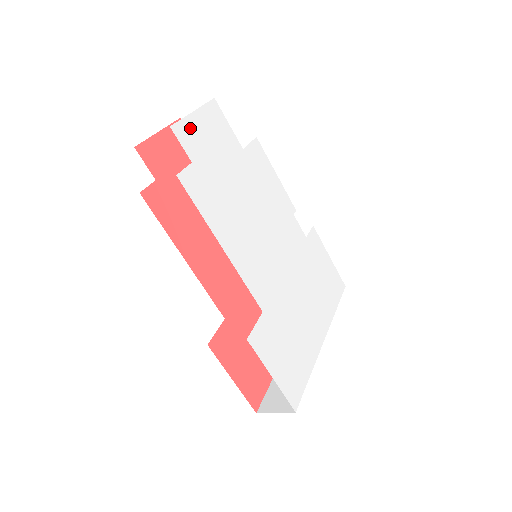
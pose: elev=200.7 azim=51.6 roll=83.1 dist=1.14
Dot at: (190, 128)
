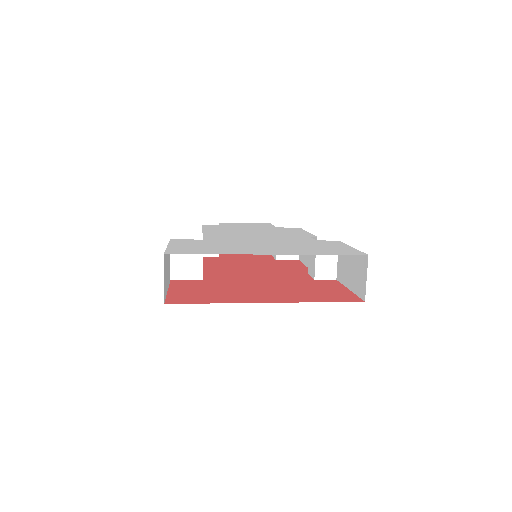
Dot at: occluded
